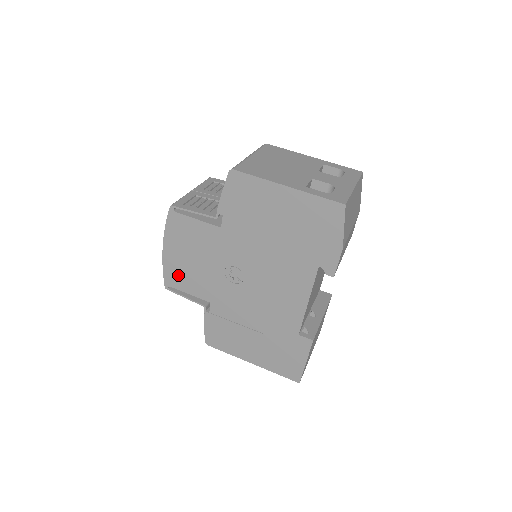
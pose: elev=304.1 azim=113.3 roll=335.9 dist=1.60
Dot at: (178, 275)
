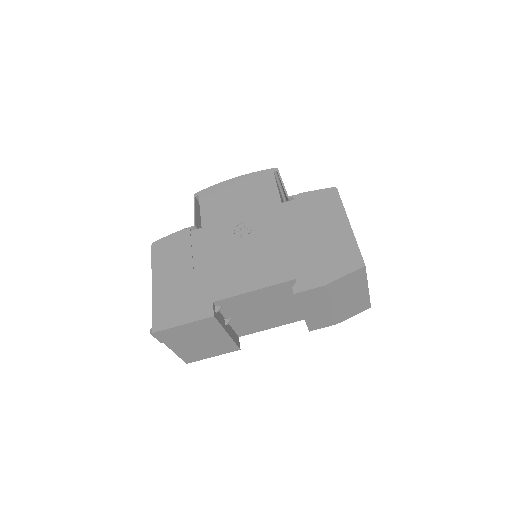
Dot at: (215, 196)
